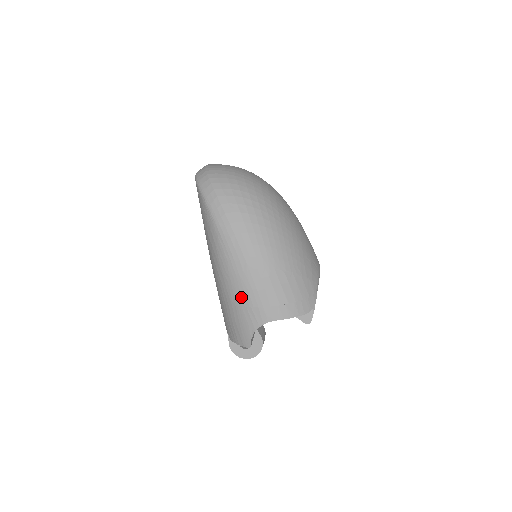
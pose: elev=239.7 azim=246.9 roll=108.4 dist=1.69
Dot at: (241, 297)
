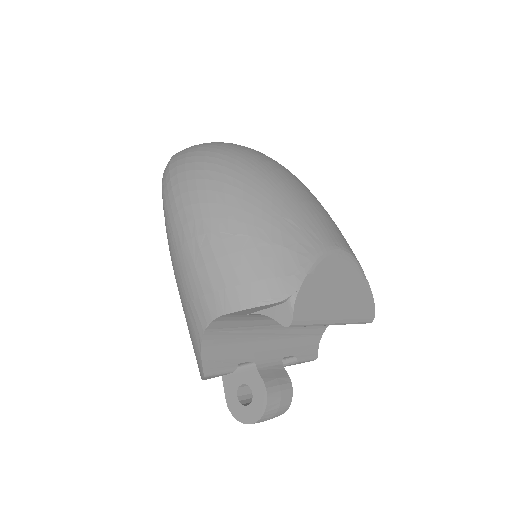
Dot at: (183, 288)
